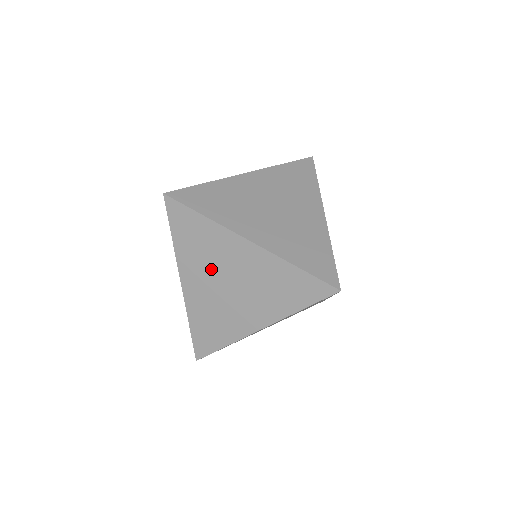
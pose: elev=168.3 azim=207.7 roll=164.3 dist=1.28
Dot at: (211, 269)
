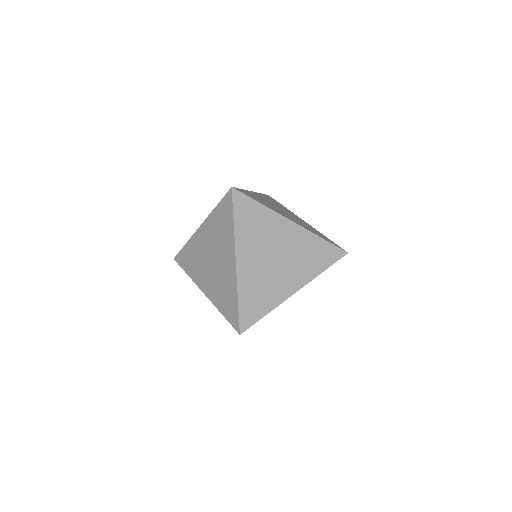
Dot at: (263, 246)
